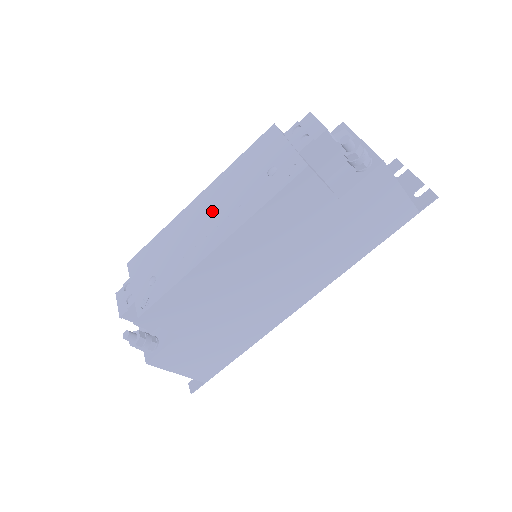
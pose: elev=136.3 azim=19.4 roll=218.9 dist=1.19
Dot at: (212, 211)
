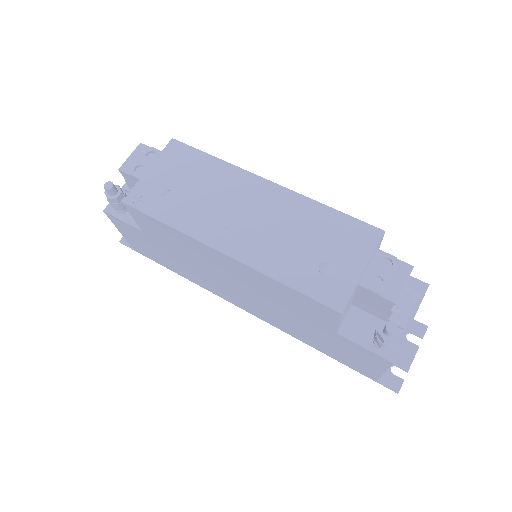
Dot at: (260, 216)
